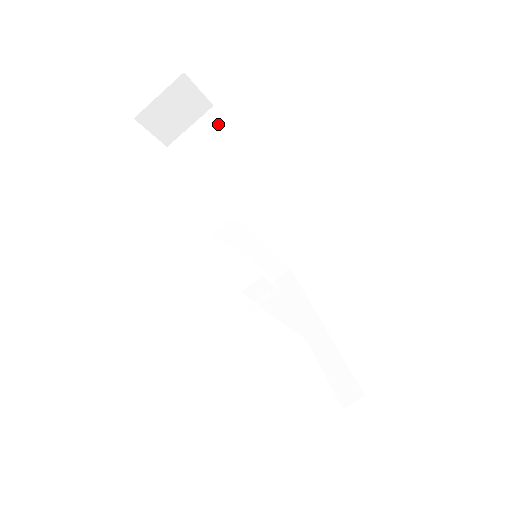
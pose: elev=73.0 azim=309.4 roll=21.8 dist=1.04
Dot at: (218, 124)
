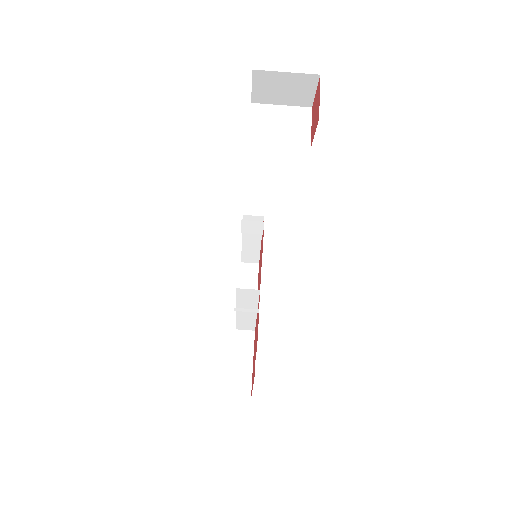
Dot at: (305, 128)
